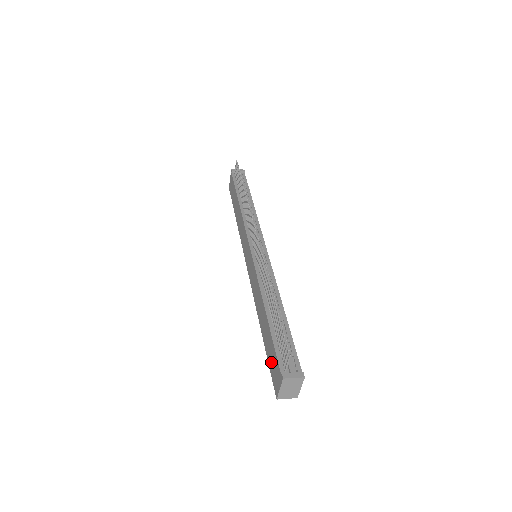
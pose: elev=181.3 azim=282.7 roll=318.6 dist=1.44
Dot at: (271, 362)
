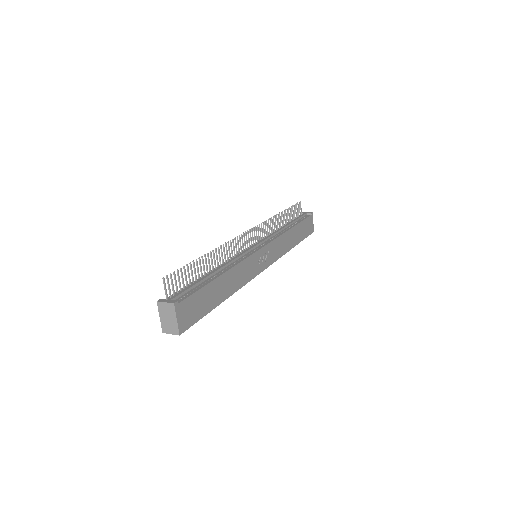
Dot at: occluded
